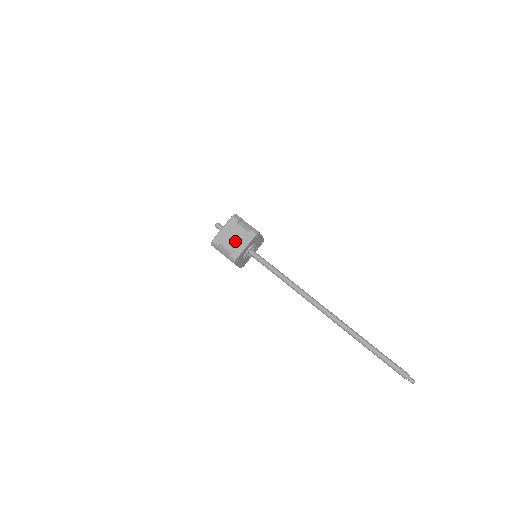
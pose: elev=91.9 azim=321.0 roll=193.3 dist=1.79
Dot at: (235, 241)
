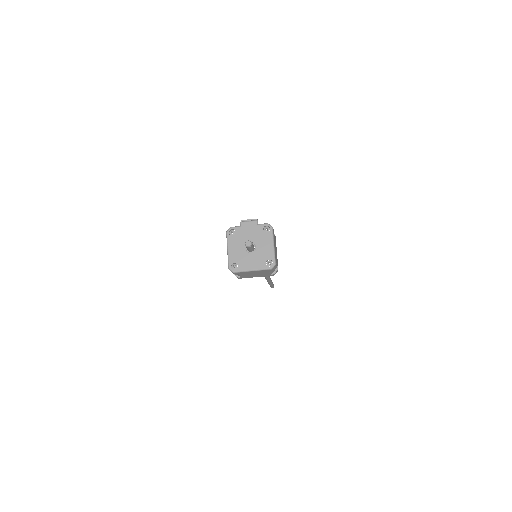
Dot at: (253, 275)
